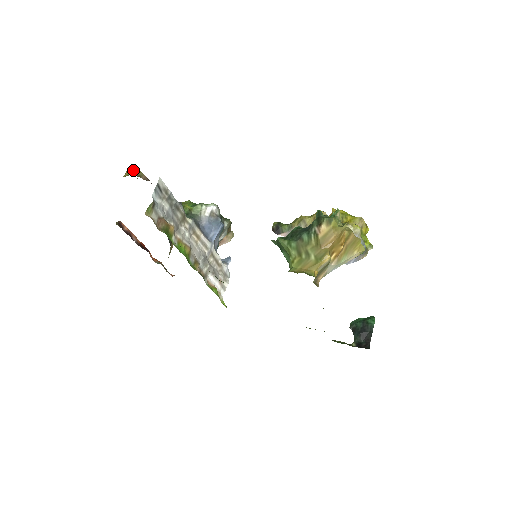
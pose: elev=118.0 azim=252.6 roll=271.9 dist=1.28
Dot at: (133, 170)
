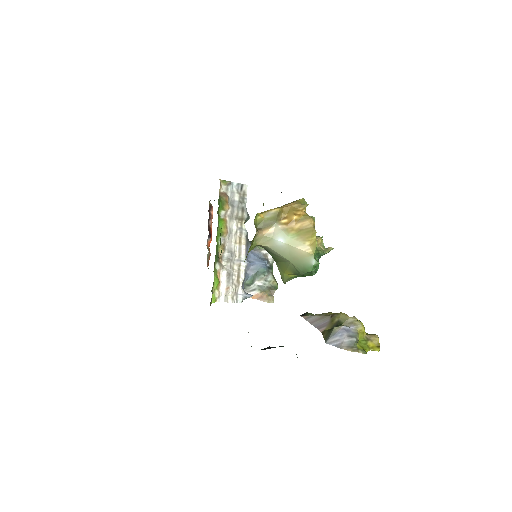
Dot at: occluded
